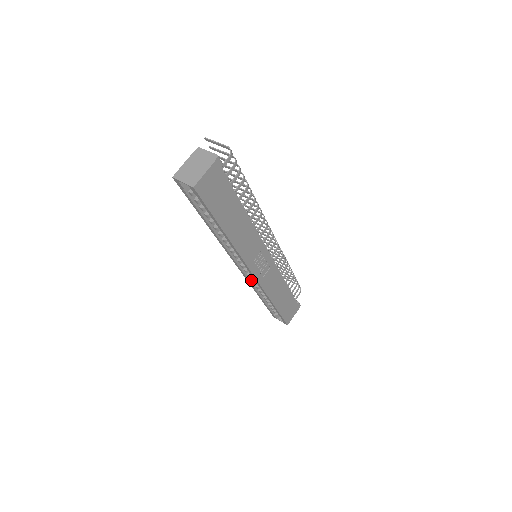
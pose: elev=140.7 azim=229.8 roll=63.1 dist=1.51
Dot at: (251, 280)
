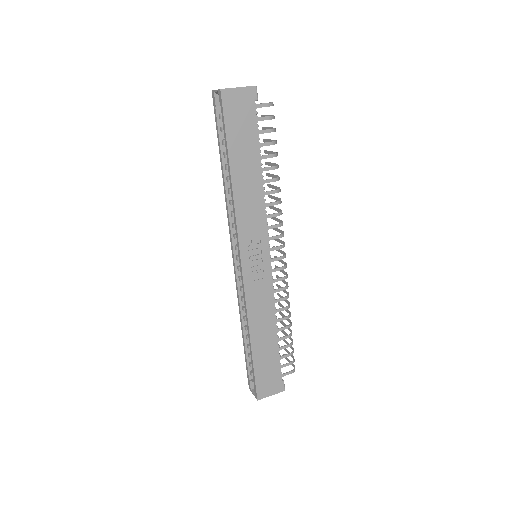
Dot at: (241, 292)
